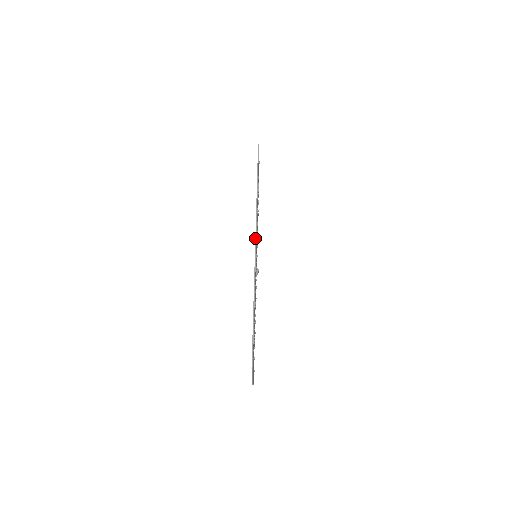
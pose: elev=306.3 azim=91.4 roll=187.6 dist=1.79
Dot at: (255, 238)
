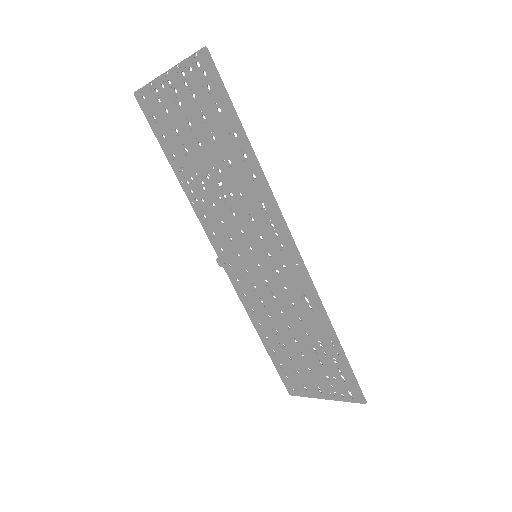
Dot at: (296, 248)
